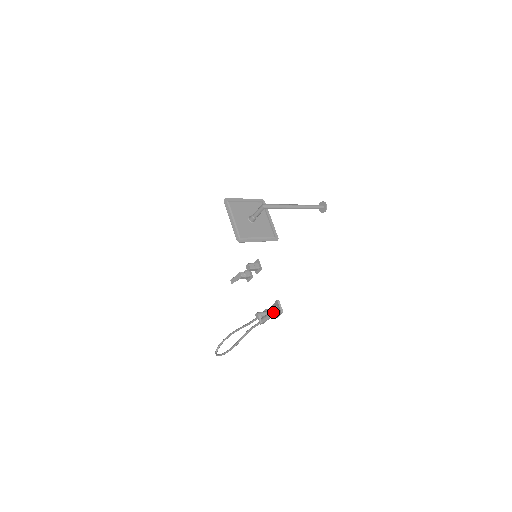
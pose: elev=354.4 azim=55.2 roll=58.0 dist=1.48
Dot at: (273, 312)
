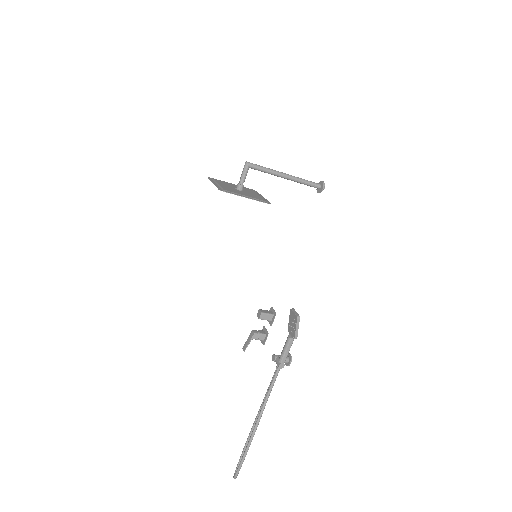
Dot at: (290, 334)
